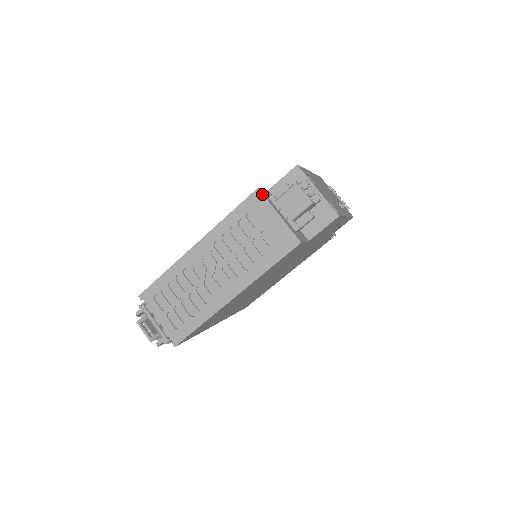
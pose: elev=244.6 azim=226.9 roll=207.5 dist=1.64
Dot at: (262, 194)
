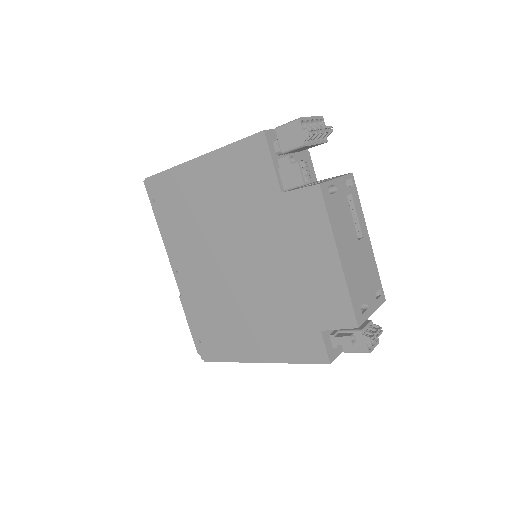
Dot at: occluded
